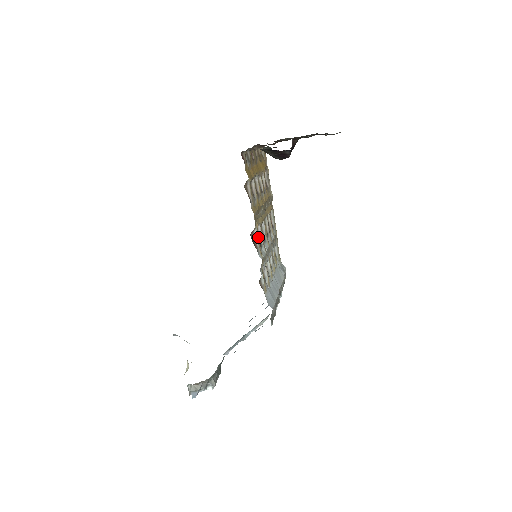
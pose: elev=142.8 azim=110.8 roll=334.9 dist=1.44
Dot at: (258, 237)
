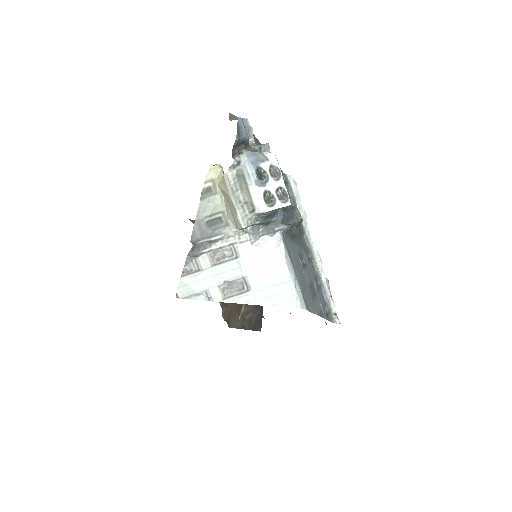
Dot at: occluded
